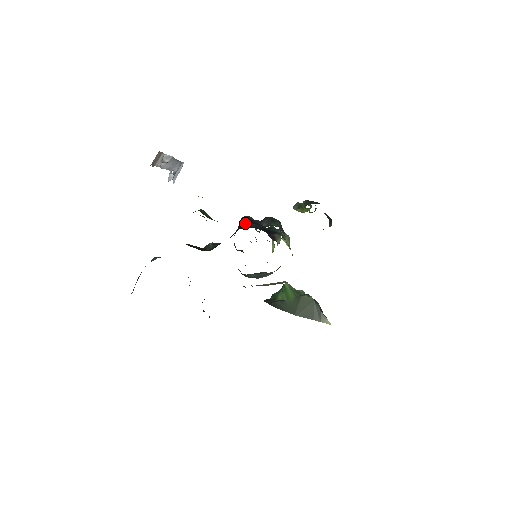
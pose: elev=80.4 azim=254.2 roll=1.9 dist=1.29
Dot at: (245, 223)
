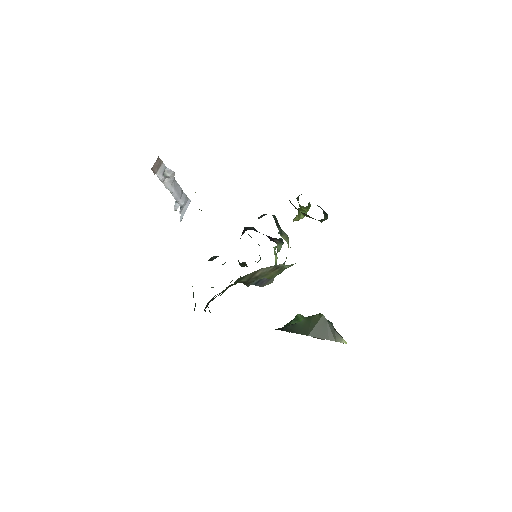
Dot at: occluded
